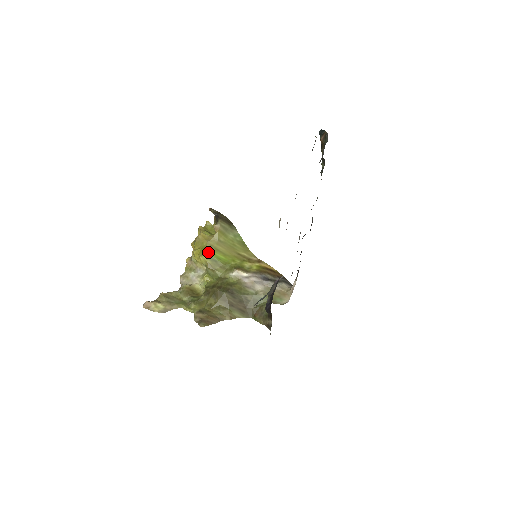
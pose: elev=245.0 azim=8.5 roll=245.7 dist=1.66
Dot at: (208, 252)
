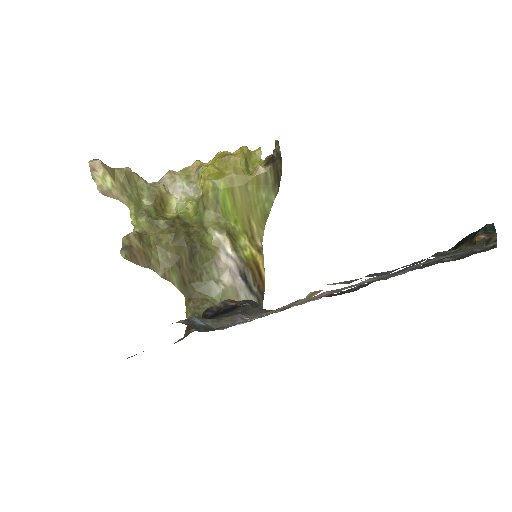
Dot at: (221, 184)
